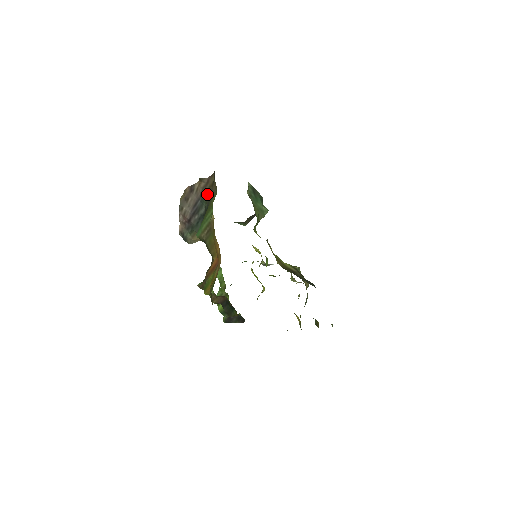
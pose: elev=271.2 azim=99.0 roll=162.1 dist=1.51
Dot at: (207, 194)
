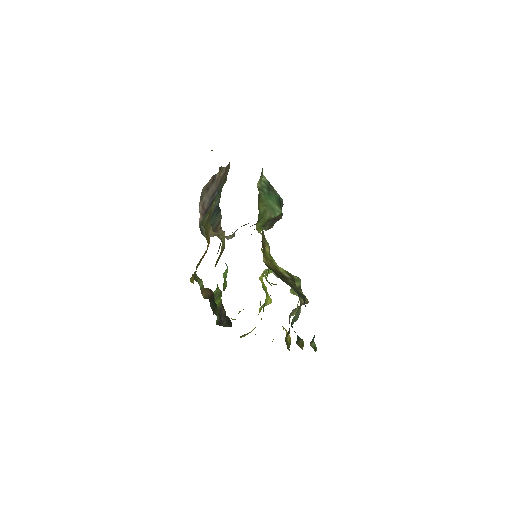
Dot at: (223, 184)
